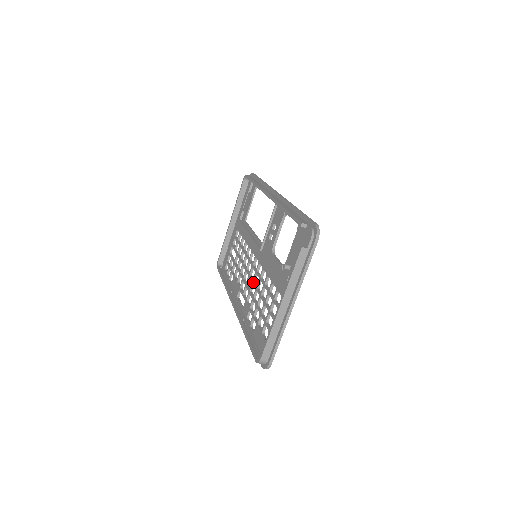
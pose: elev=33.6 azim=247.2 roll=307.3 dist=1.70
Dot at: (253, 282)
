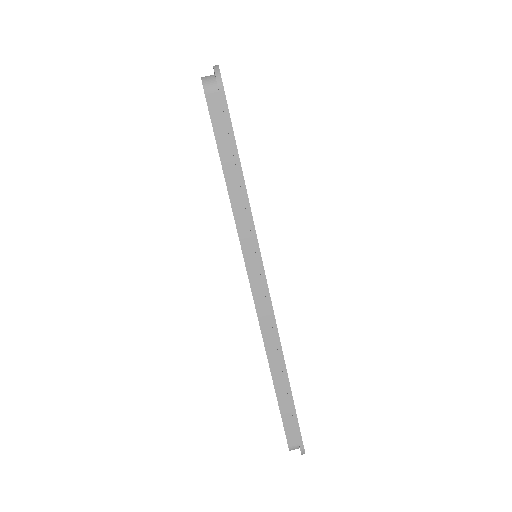
Dot at: occluded
